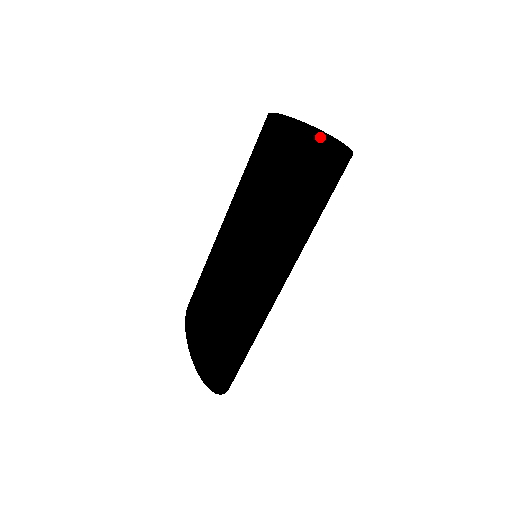
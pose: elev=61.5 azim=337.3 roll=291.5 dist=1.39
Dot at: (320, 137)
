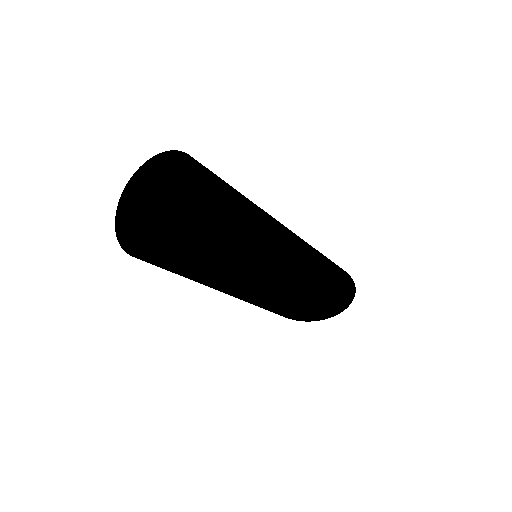
Dot at: (152, 172)
